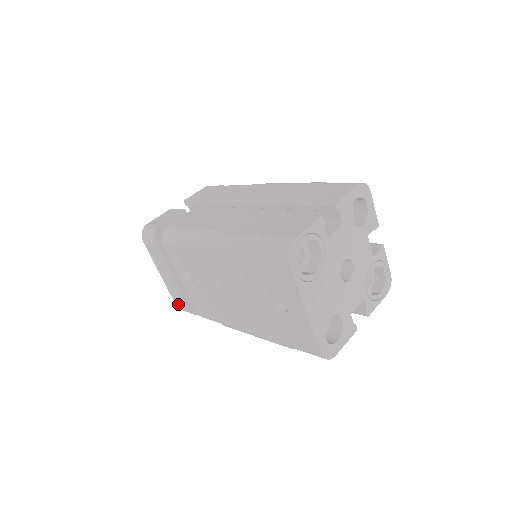
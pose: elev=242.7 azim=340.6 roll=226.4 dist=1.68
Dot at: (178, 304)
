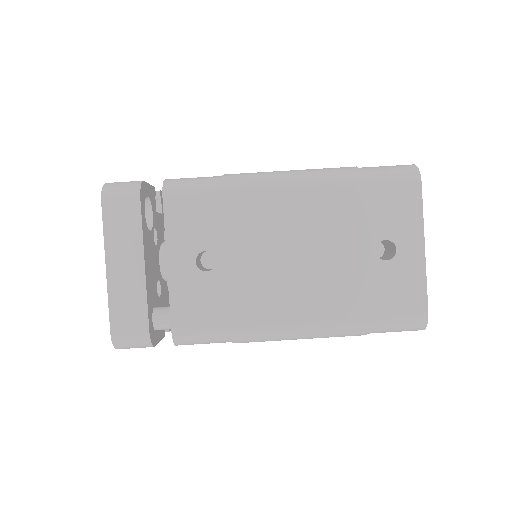
Dot at: (120, 326)
